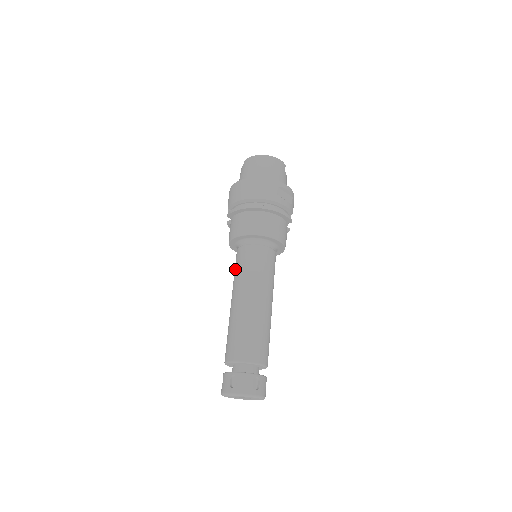
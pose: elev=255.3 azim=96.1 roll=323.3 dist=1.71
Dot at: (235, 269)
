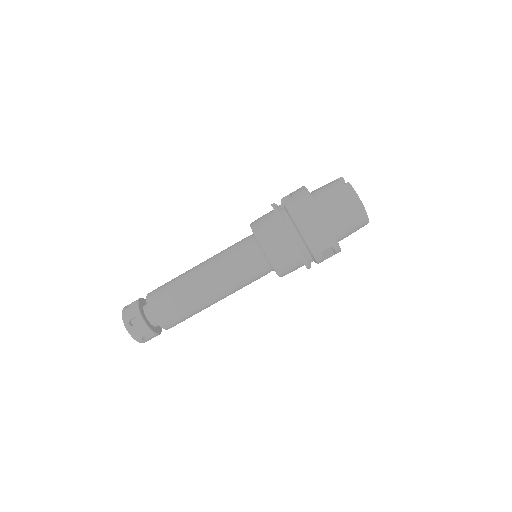
Dot at: (229, 252)
